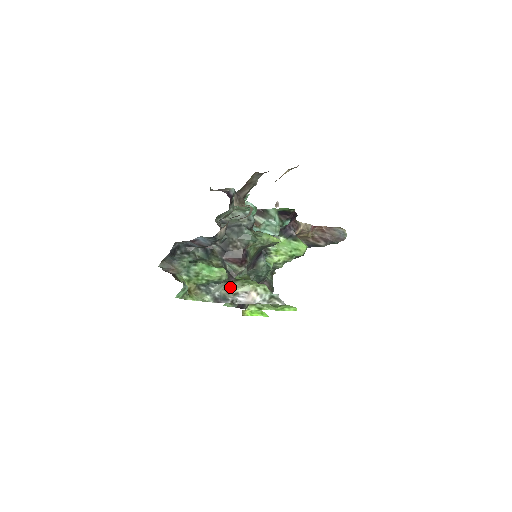
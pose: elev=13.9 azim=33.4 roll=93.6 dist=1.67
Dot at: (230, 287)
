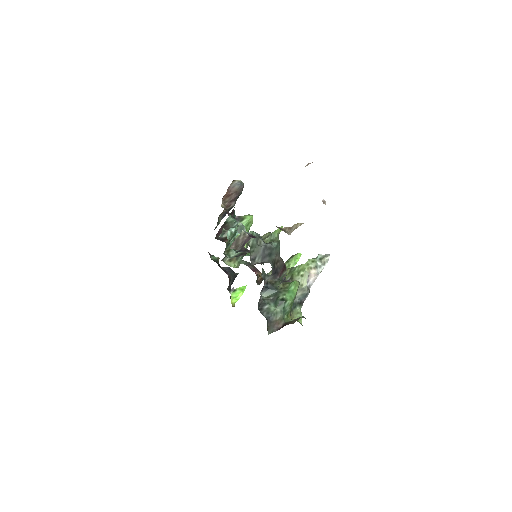
Dot at: (299, 286)
